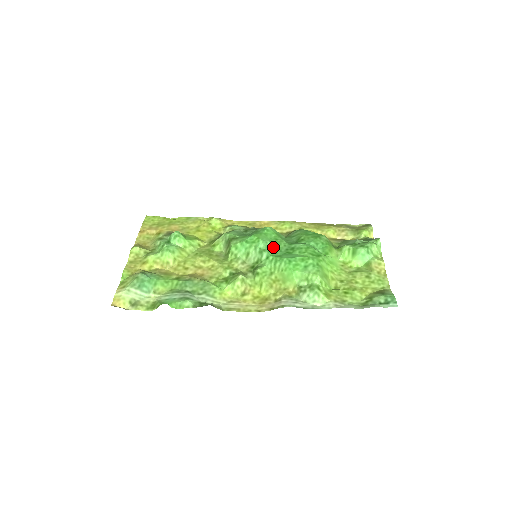
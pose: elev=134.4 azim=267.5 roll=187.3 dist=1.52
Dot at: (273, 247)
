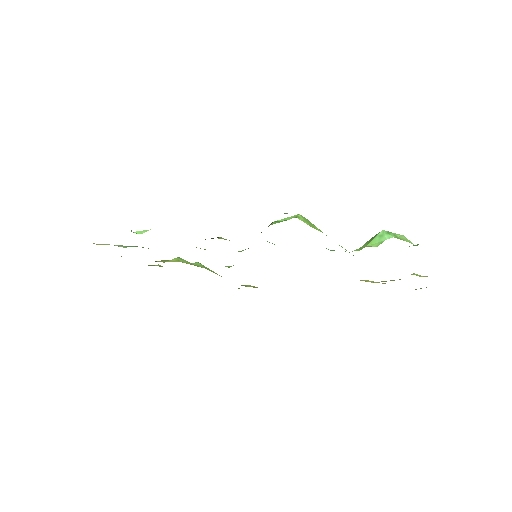
Dot at: occluded
